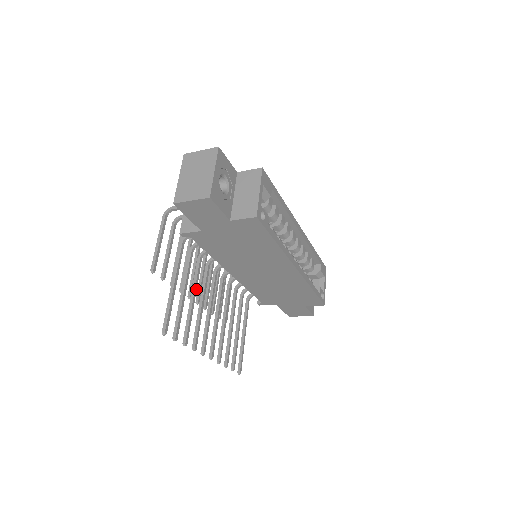
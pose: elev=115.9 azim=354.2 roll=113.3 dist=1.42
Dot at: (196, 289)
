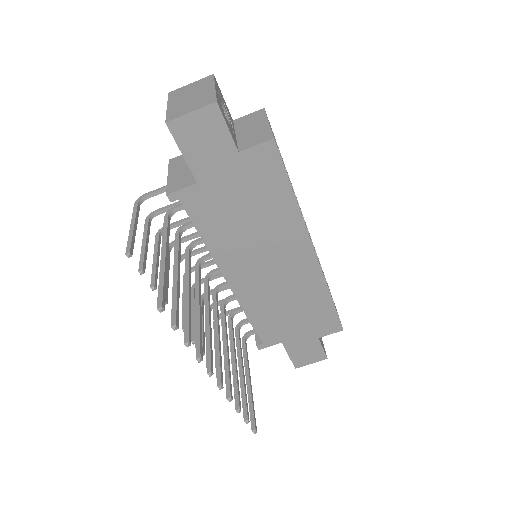
Dot at: (190, 282)
